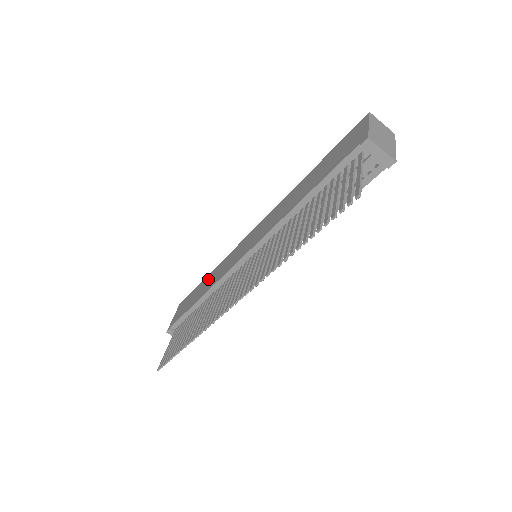
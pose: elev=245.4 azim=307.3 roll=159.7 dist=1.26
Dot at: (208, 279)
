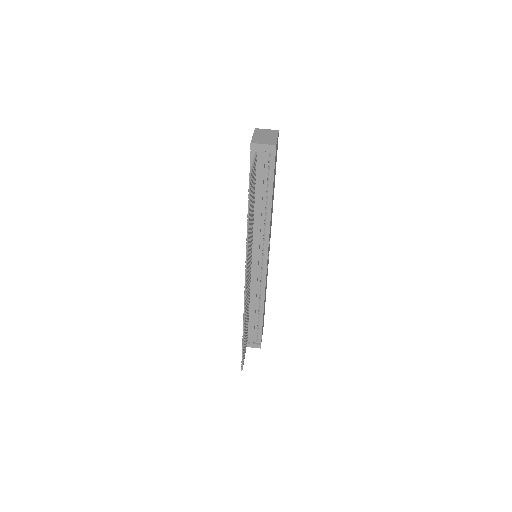
Dot at: occluded
